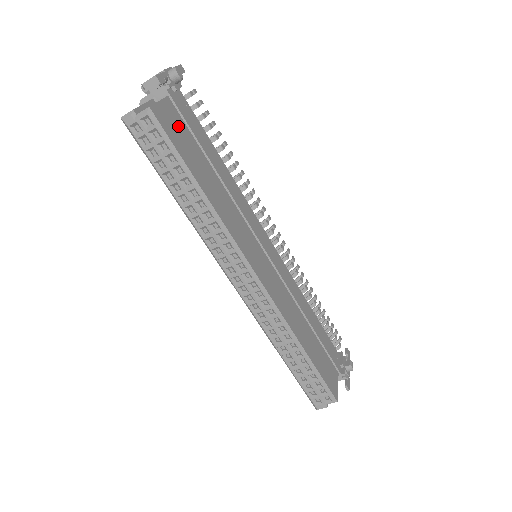
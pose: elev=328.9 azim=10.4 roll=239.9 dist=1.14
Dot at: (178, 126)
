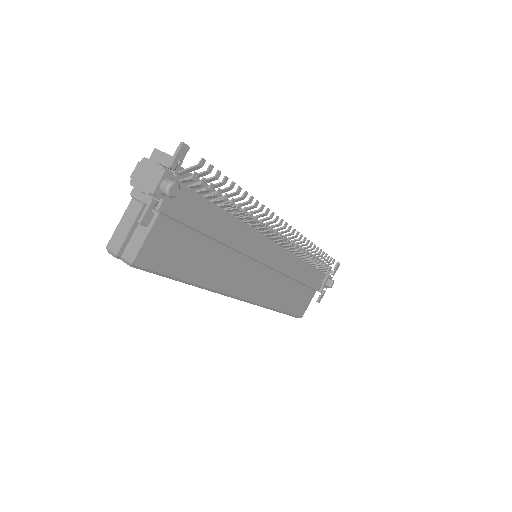
Dot at: (170, 240)
